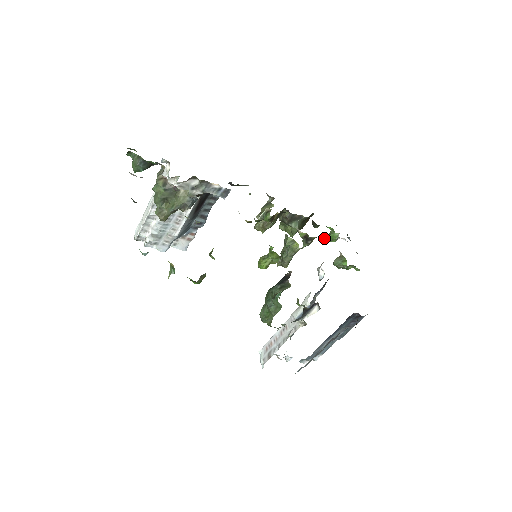
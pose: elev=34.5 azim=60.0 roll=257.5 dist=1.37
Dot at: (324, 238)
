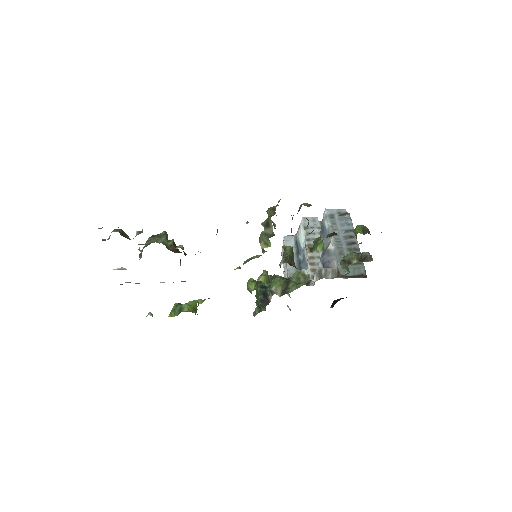
Dot at: (328, 261)
